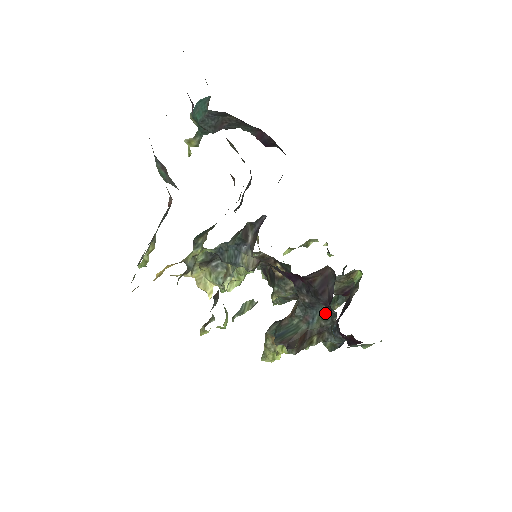
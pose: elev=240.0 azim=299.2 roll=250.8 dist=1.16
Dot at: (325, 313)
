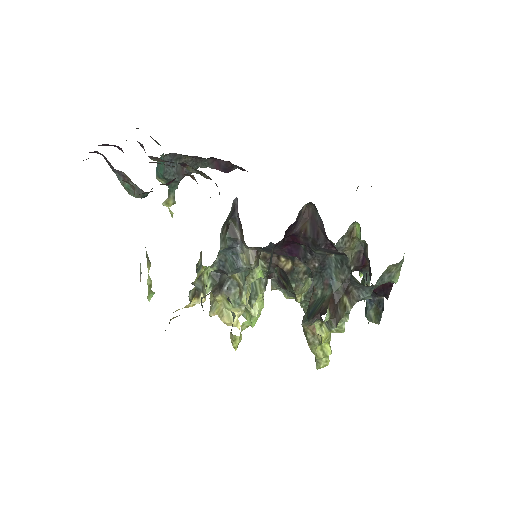
Dot at: (338, 265)
